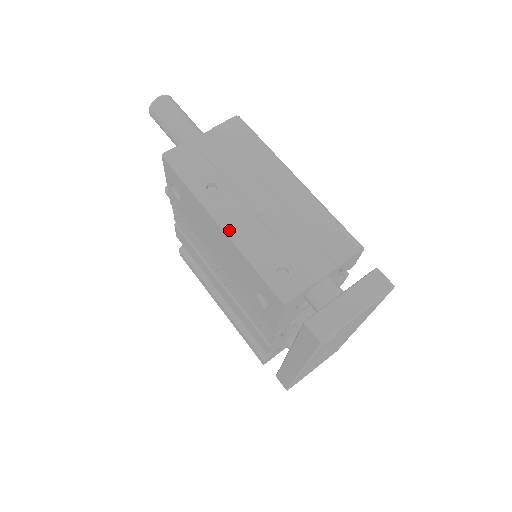
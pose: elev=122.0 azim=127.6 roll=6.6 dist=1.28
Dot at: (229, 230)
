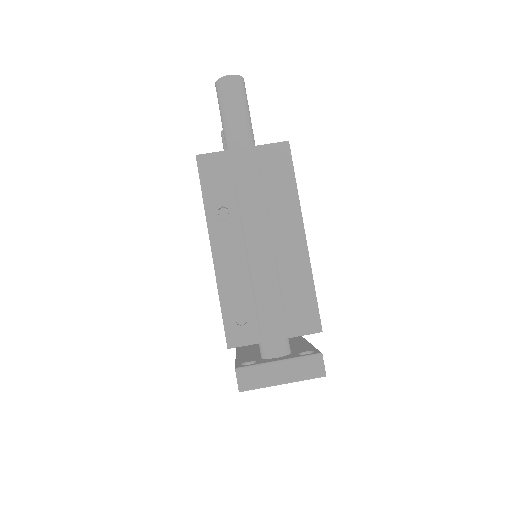
Dot at: (217, 261)
